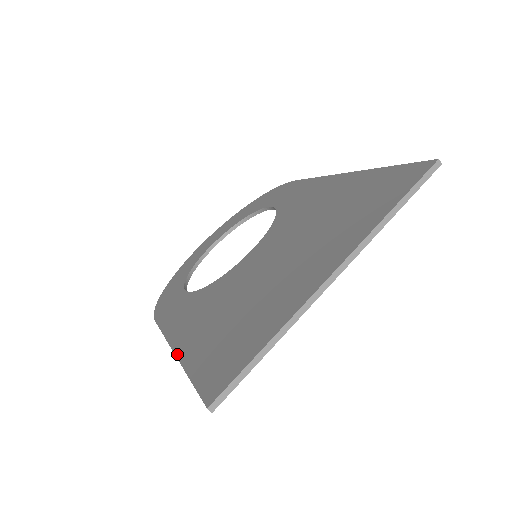
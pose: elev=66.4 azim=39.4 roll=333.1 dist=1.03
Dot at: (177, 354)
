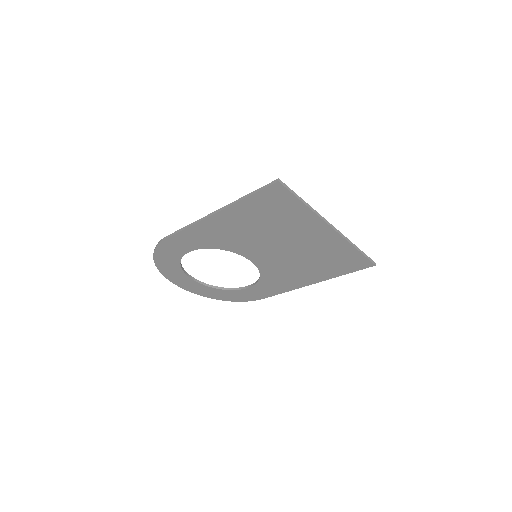
Dot at: (223, 208)
